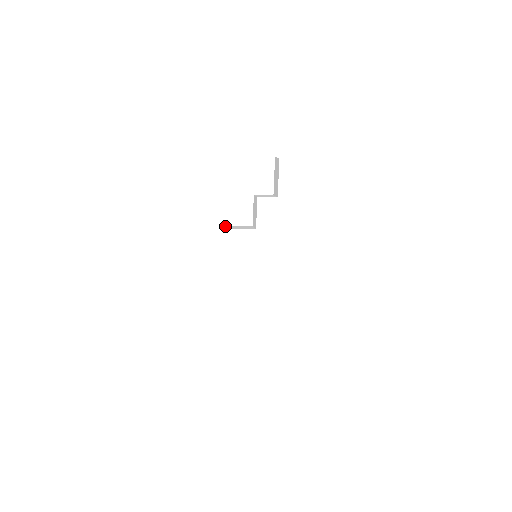
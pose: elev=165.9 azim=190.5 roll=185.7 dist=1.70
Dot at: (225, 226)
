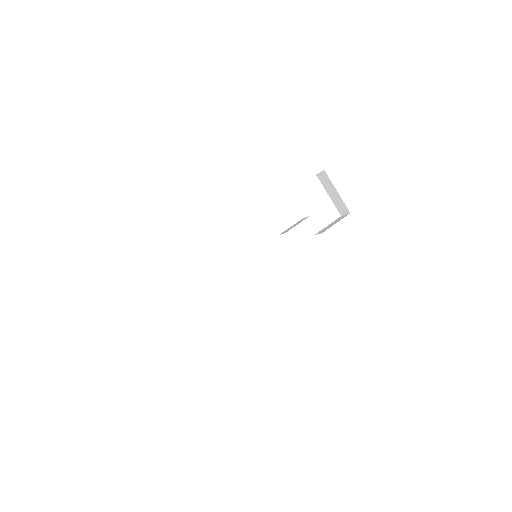
Dot at: occluded
